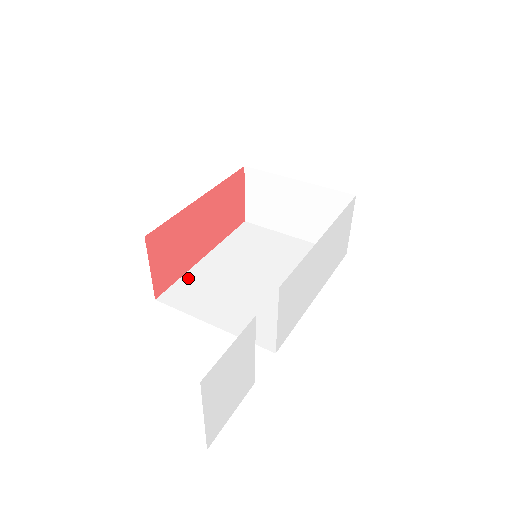
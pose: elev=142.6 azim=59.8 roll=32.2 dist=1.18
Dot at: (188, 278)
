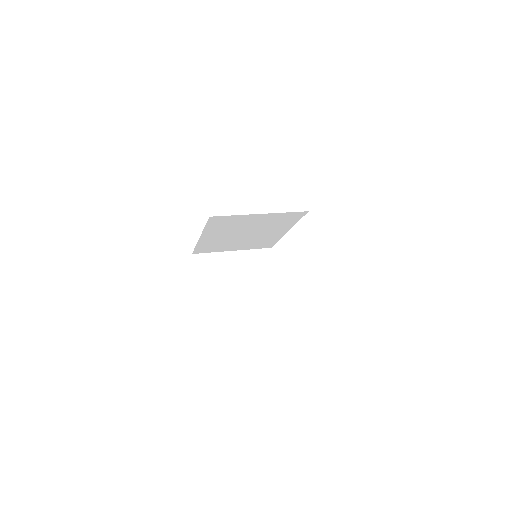
Dot at: occluded
